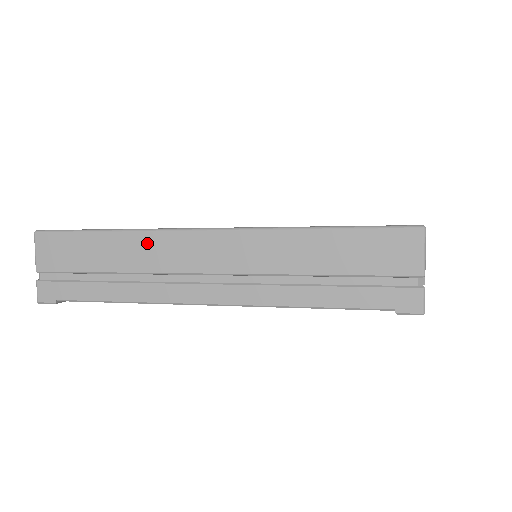
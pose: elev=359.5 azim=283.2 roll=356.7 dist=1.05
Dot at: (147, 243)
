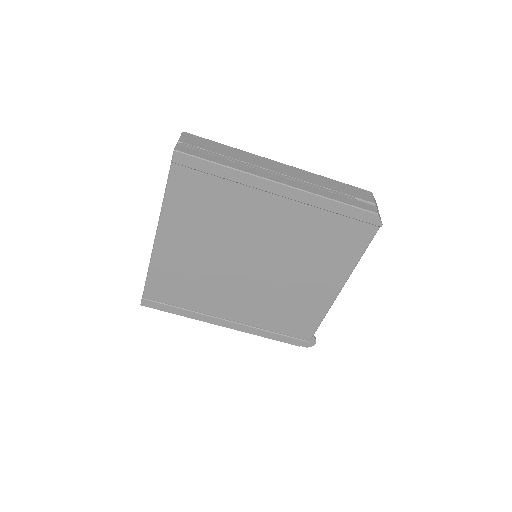
Dot at: occluded
